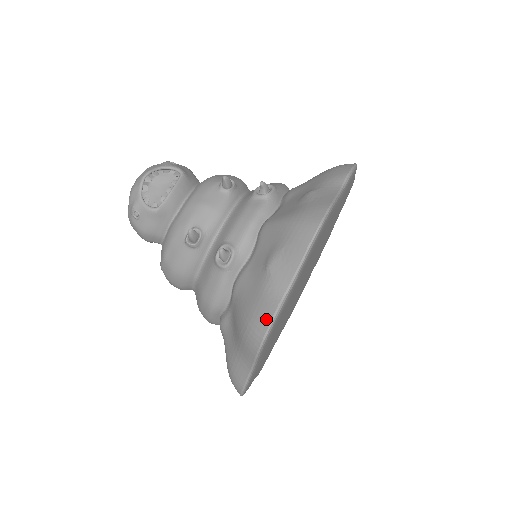
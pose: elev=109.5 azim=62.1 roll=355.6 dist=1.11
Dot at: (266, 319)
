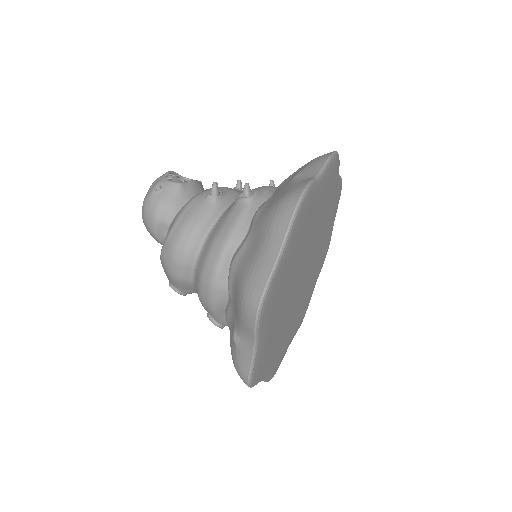
Dot at: (302, 186)
